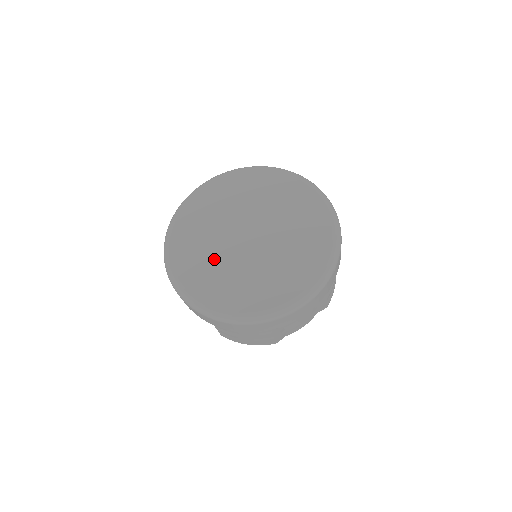
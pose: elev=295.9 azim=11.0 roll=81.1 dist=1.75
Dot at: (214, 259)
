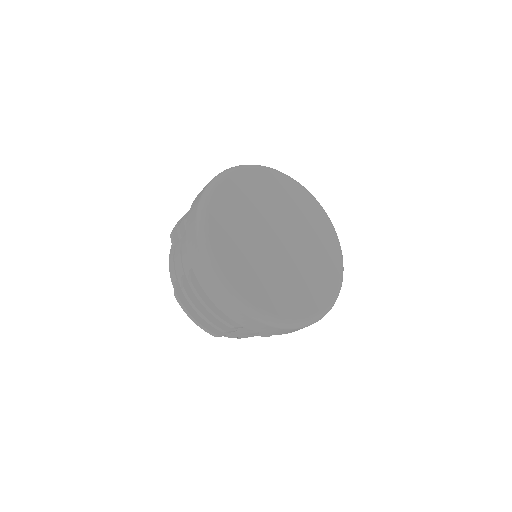
Dot at: (245, 235)
